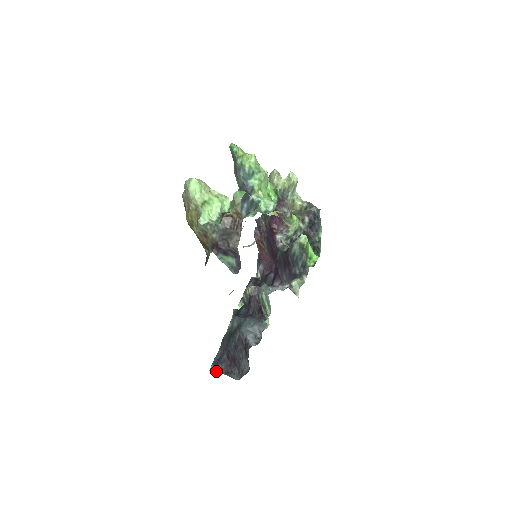
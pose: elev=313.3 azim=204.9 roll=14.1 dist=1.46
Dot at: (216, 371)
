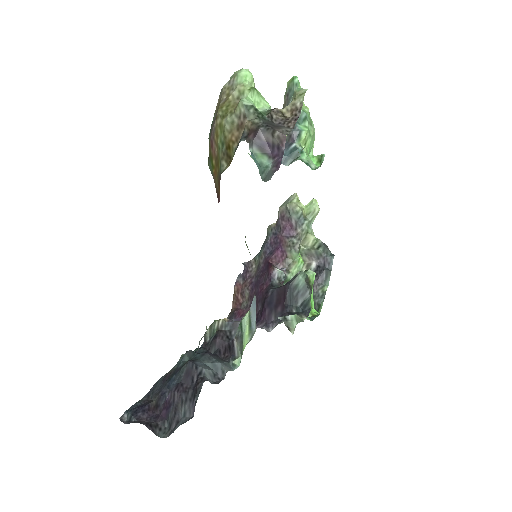
Dot at: (130, 420)
